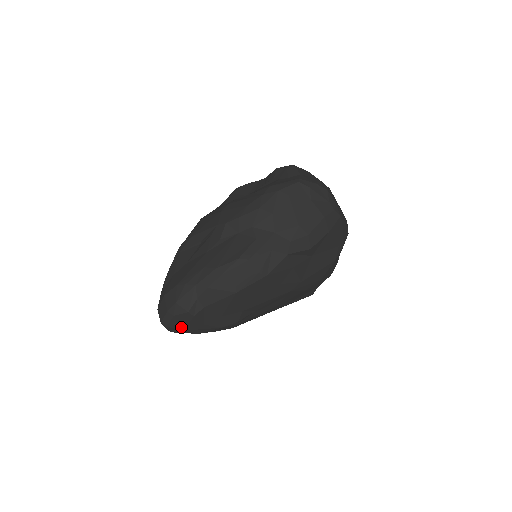
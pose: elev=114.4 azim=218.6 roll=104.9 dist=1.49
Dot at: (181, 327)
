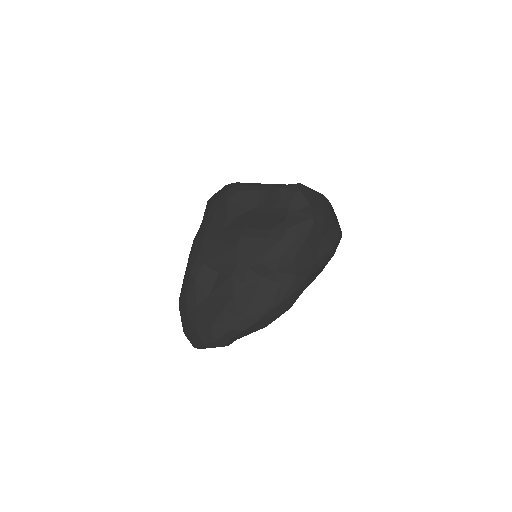
Dot at: occluded
